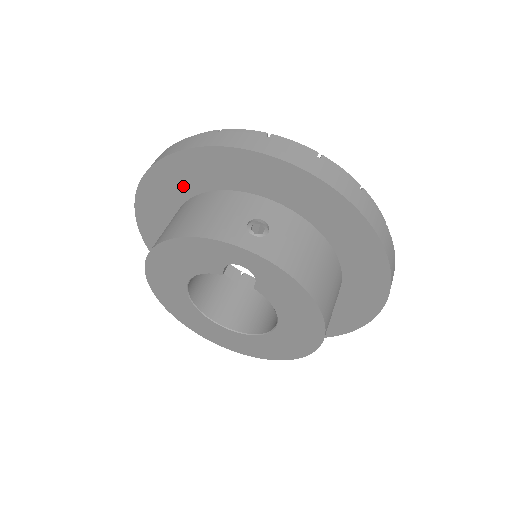
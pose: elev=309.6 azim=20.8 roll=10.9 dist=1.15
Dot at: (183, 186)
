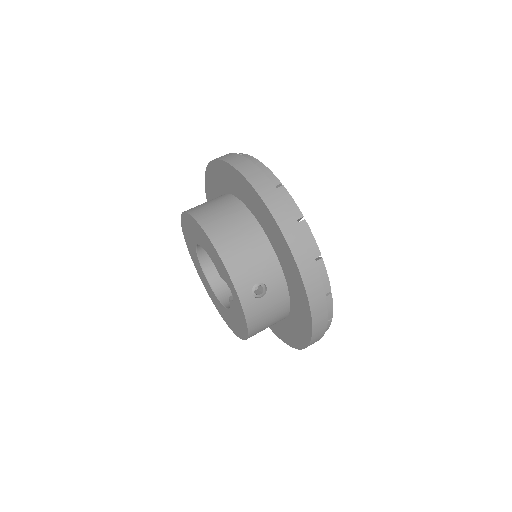
Dot at: (254, 207)
